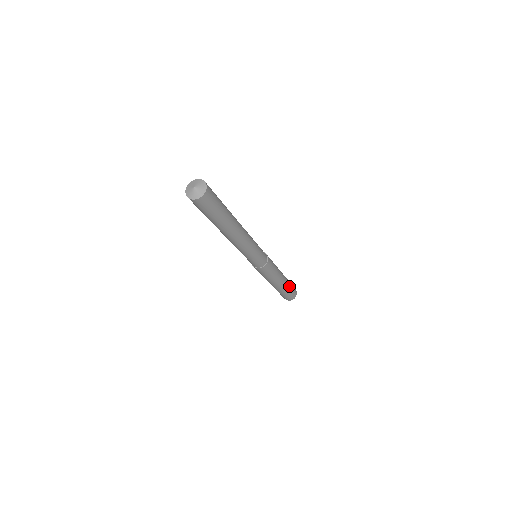
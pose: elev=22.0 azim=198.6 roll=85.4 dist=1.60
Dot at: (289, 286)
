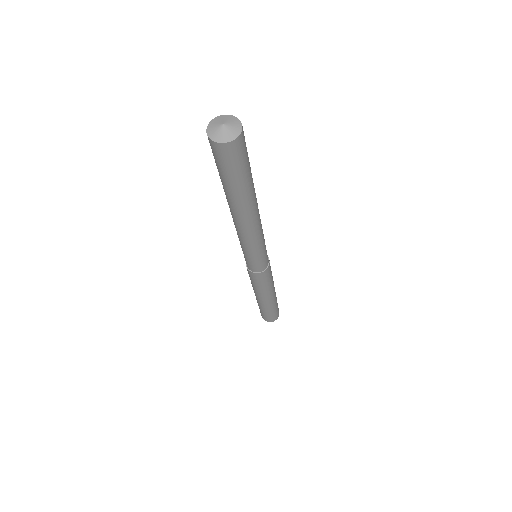
Dot at: (276, 302)
